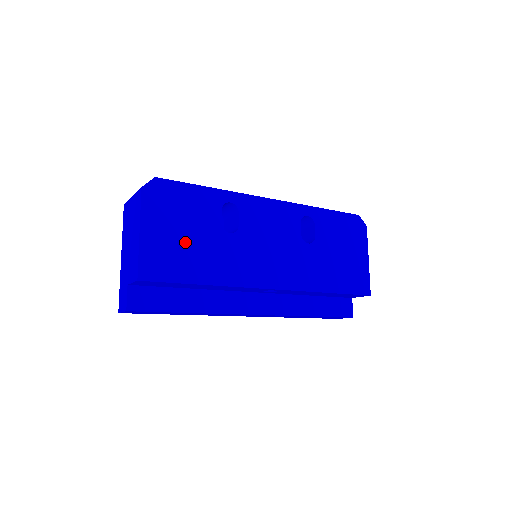
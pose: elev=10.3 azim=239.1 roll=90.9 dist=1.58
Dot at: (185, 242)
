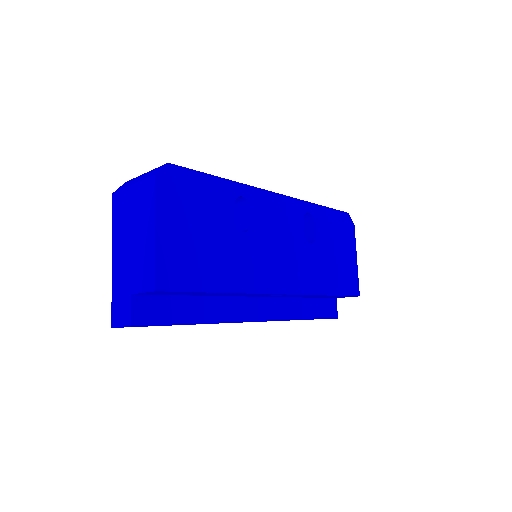
Dot at: (201, 243)
